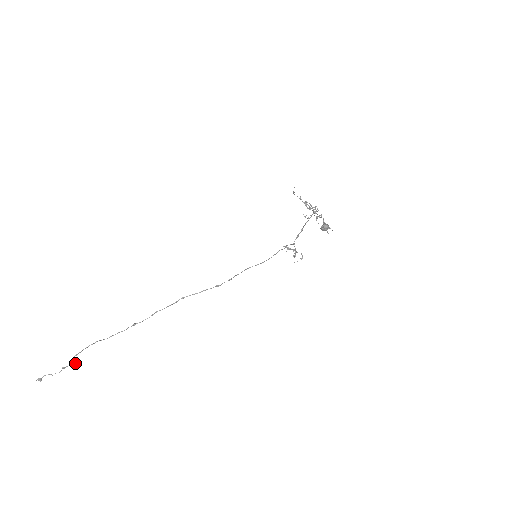
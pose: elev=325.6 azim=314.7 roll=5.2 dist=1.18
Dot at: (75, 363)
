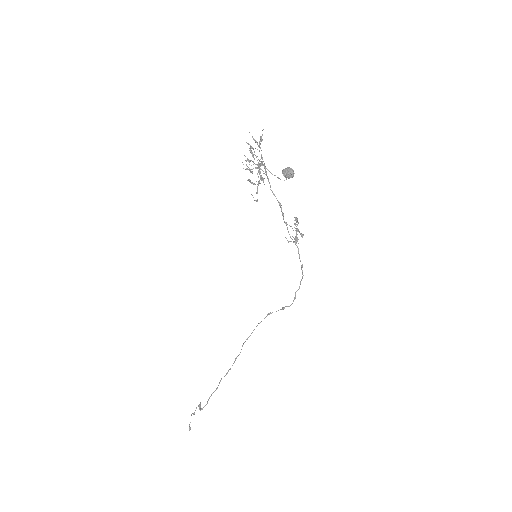
Dot at: (200, 407)
